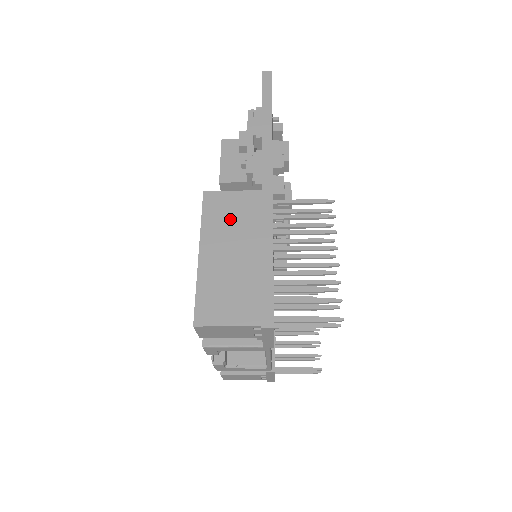
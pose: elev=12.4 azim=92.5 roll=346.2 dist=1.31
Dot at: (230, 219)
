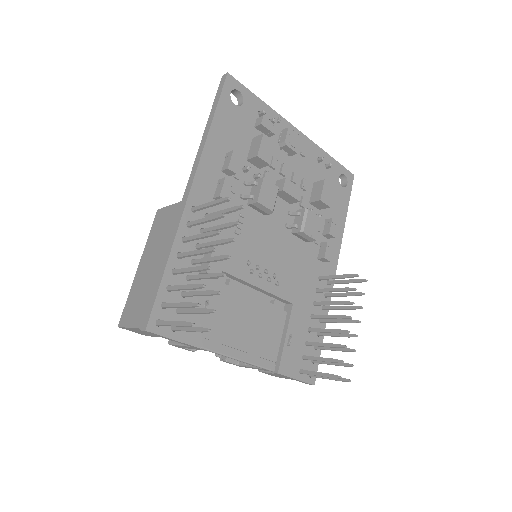
Dot at: (160, 232)
